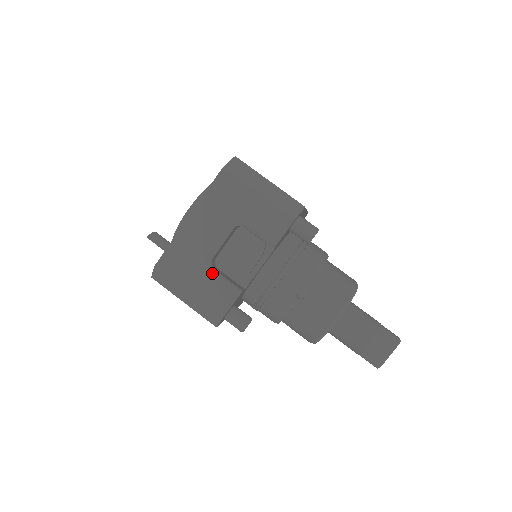
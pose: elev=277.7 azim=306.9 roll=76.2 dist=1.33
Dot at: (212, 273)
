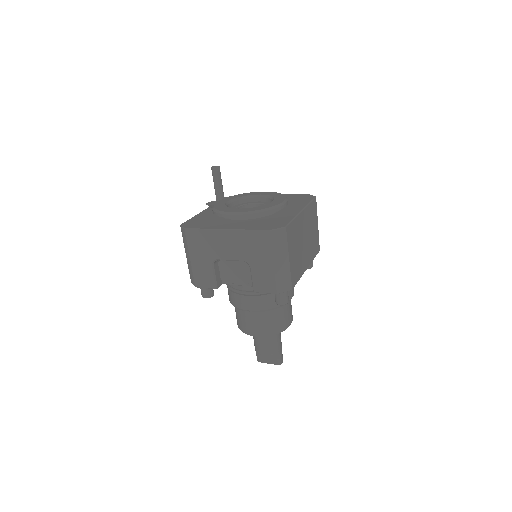
Dot at: (211, 266)
